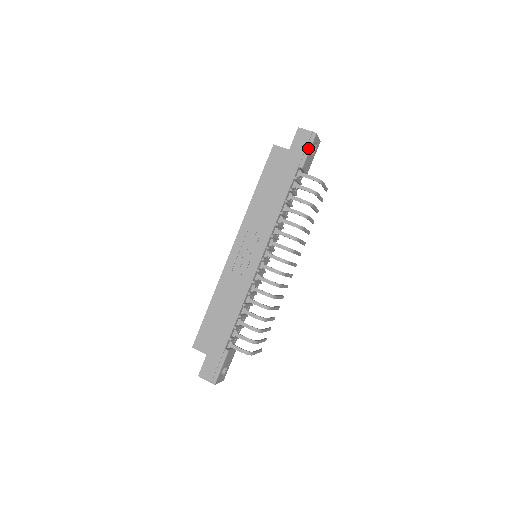
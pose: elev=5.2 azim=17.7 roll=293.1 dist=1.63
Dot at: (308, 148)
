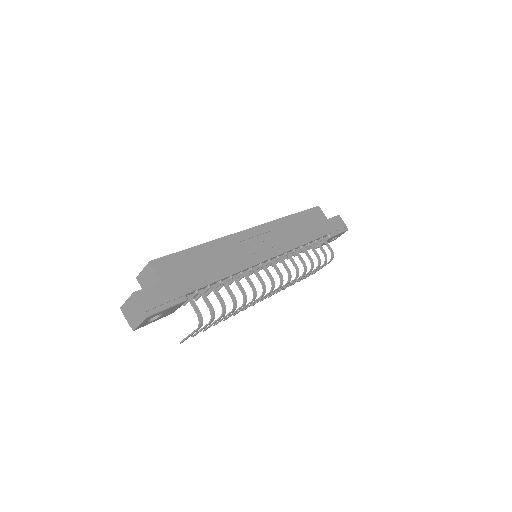
Dot at: (340, 231)
